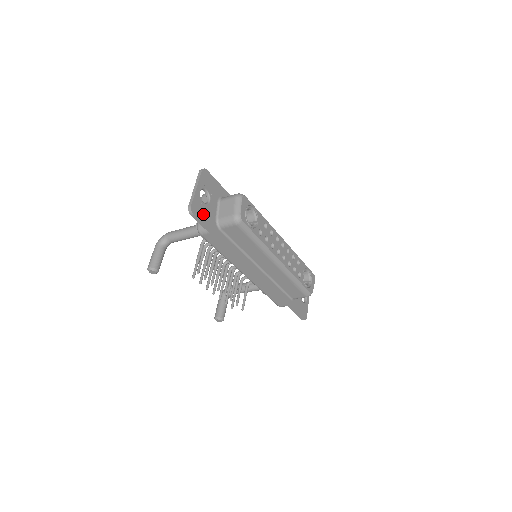
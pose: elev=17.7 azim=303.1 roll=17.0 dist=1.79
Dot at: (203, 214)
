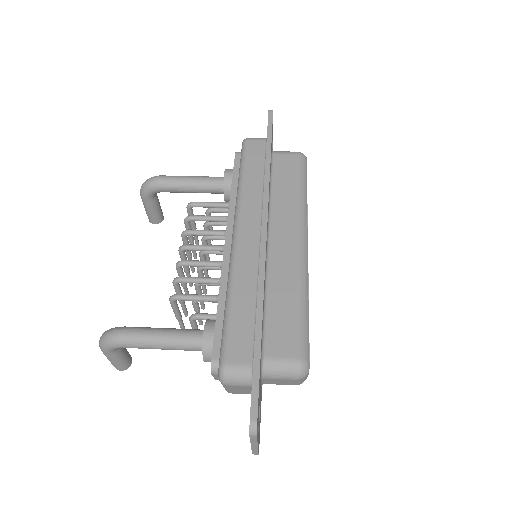
Dot at: occluded
